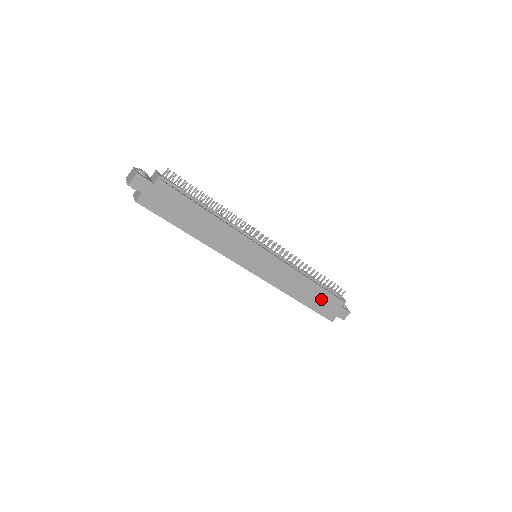
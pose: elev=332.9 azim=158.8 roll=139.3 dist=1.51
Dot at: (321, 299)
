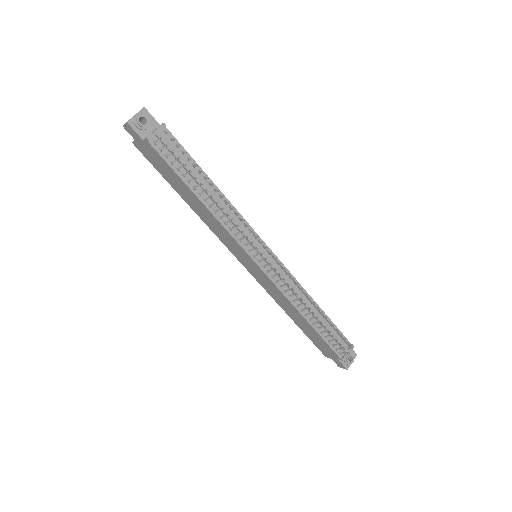
Dot at: (315, 336)
